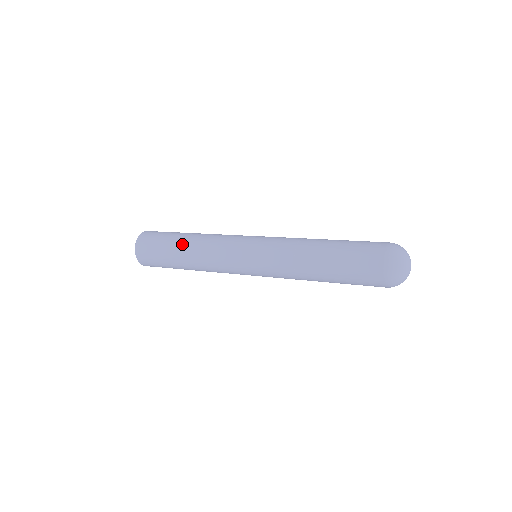
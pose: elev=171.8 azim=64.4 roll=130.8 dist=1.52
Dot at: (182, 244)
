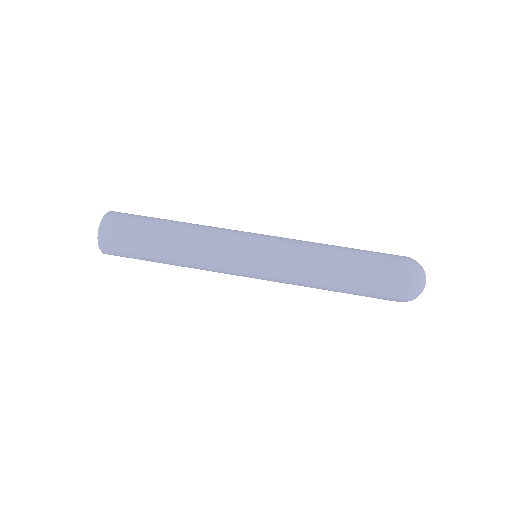
Dot at: (166, 245)
